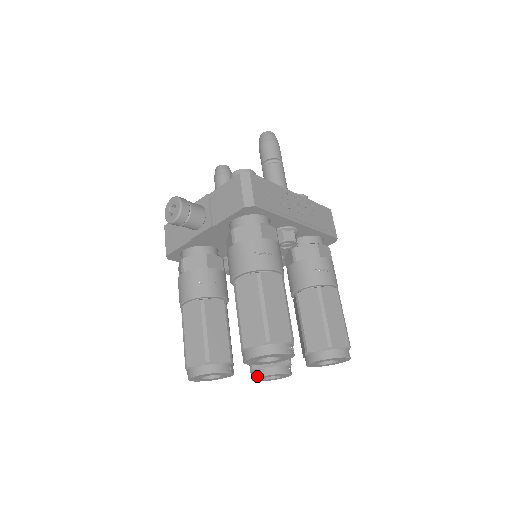
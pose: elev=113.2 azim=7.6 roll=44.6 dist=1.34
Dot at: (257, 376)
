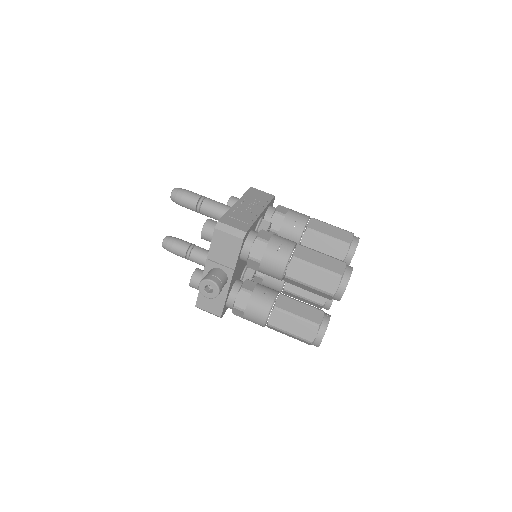
Dot at: (330, 304)
